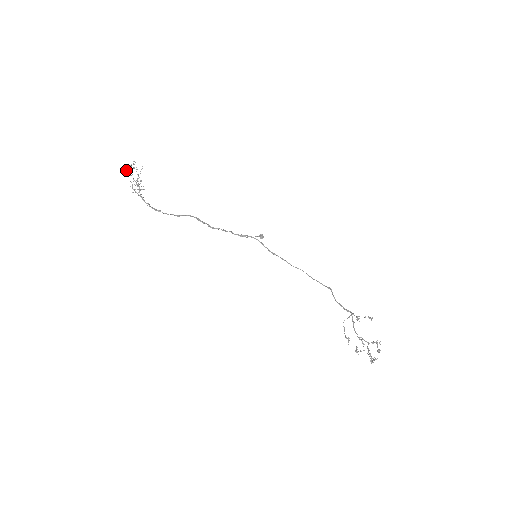
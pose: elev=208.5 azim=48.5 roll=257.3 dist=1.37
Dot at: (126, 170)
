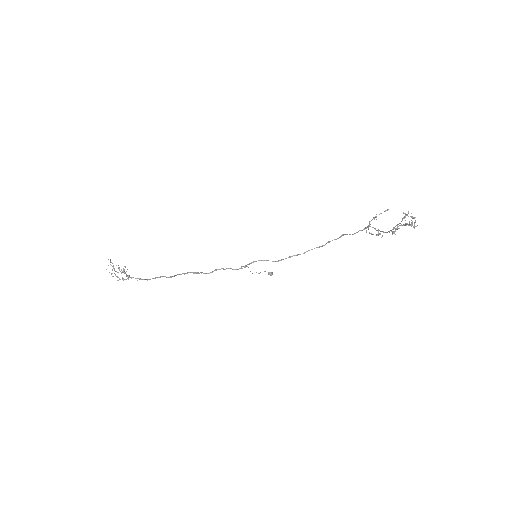
Dot at: occluded
